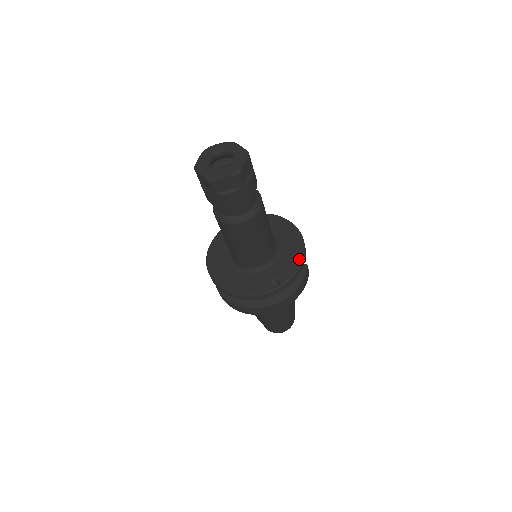
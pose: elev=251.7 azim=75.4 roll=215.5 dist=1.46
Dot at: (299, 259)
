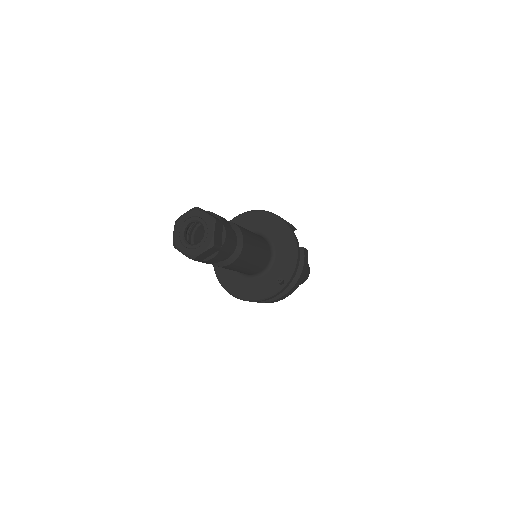
Dot at: (294, 253)
